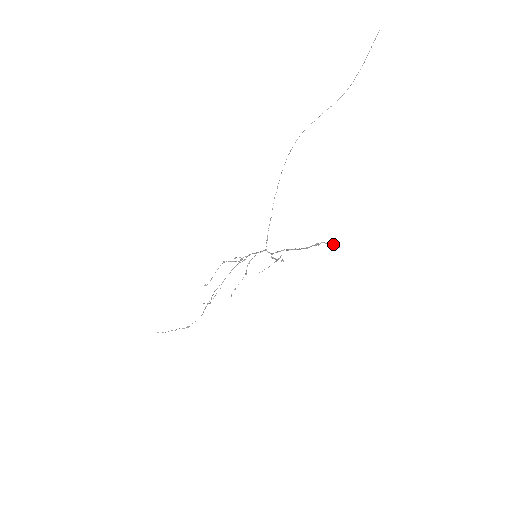
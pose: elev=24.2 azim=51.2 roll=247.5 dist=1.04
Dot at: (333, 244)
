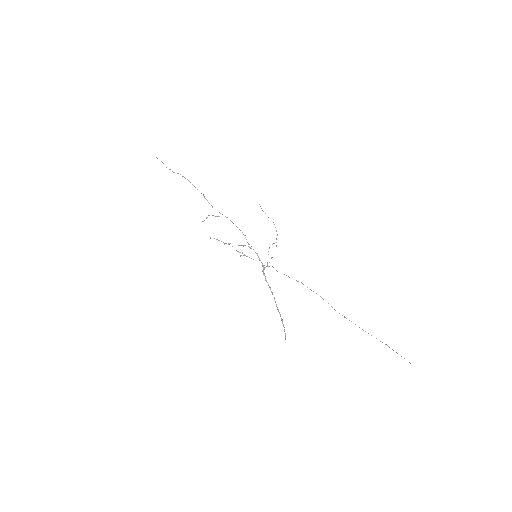
Dot at: (285, 336)
